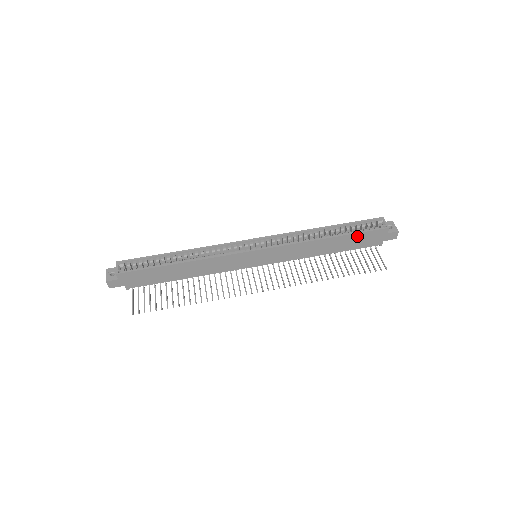
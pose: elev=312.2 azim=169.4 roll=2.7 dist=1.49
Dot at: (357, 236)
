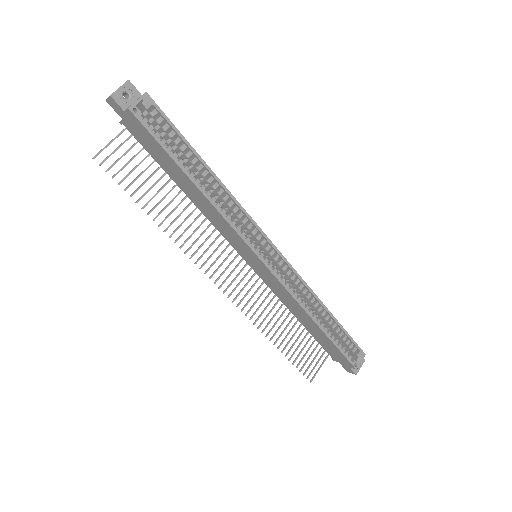
Dot at: (333, 345)
